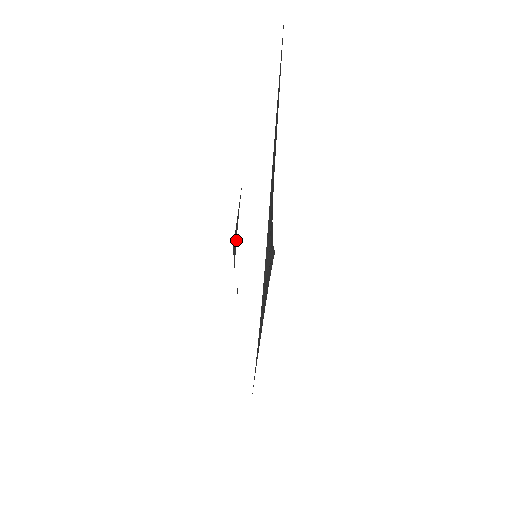
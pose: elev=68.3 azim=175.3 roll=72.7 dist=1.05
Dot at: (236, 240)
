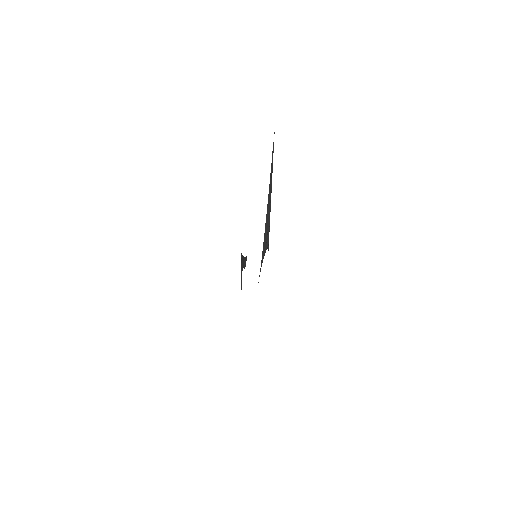
Dot at: occluded
